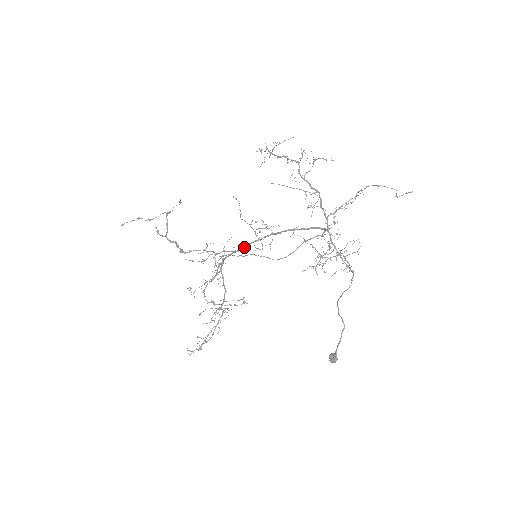
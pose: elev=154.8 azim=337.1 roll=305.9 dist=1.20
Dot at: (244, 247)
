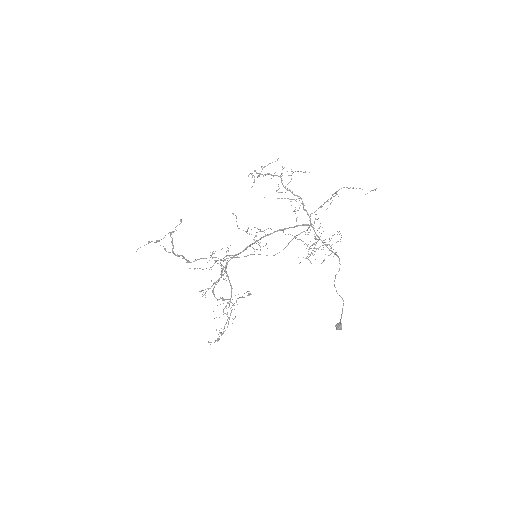
Dot at: (243, 250)
